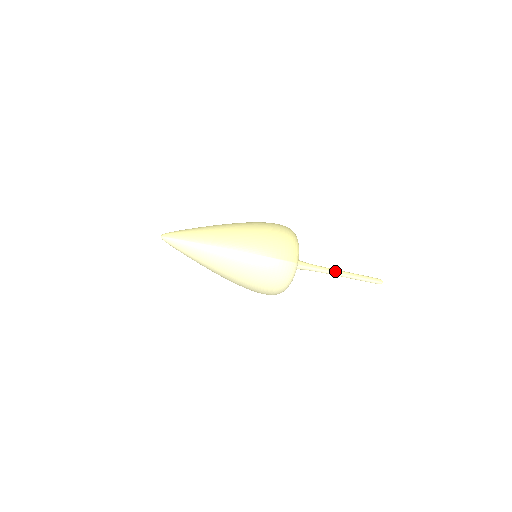
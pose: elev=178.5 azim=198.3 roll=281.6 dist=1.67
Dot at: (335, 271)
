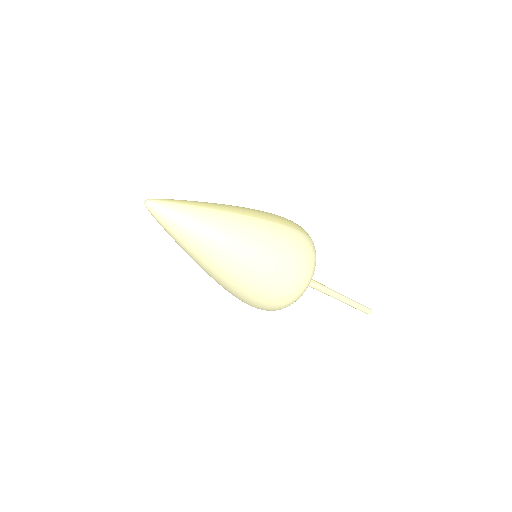
Dot at: occluded
